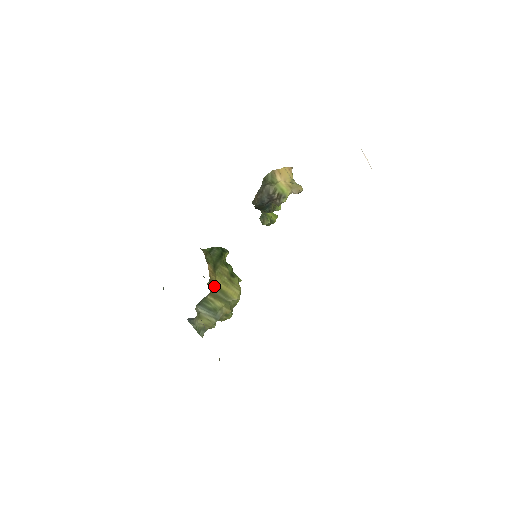
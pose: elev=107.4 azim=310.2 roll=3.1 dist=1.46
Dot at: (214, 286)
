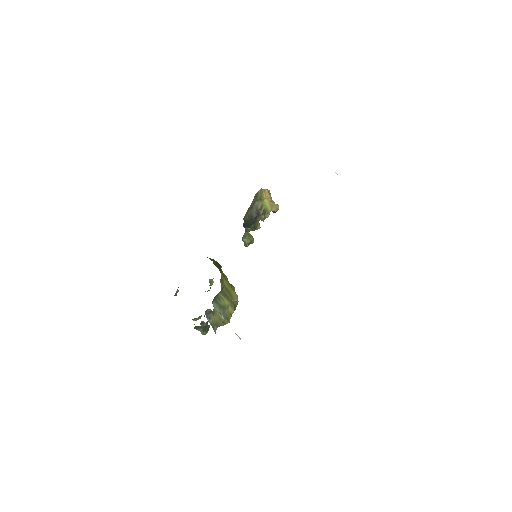
Dot at: (223, 285)
